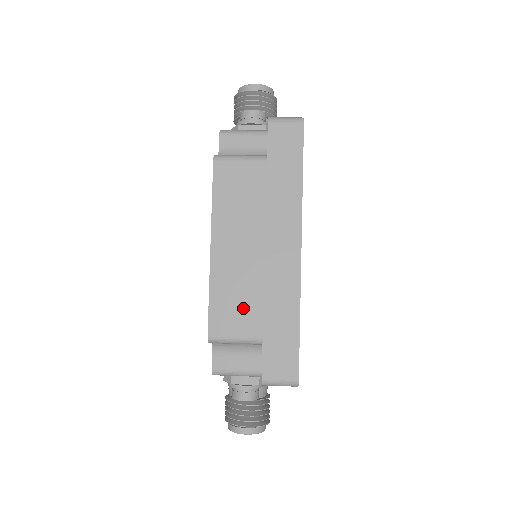
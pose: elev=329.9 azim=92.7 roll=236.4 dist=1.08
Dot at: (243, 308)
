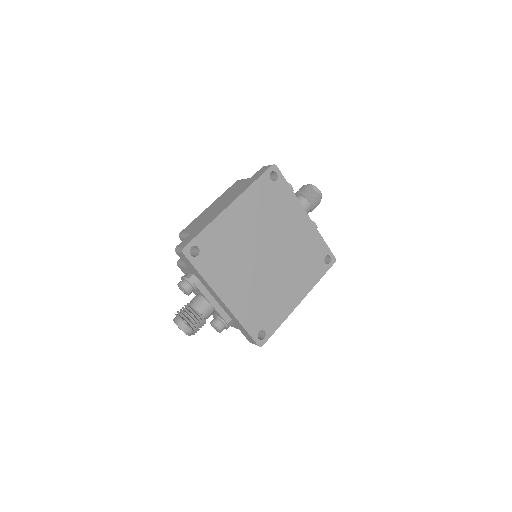
Dot at: (197, 224)
